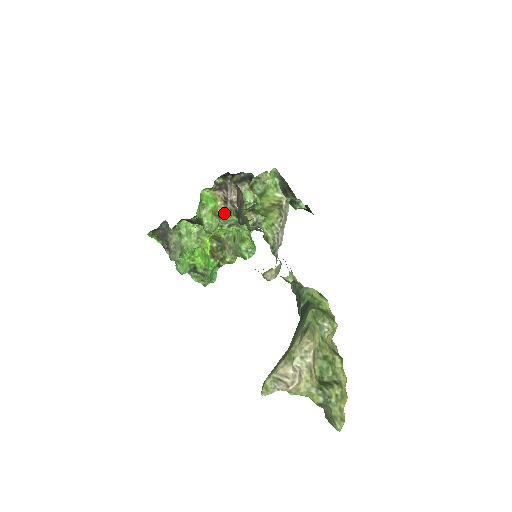
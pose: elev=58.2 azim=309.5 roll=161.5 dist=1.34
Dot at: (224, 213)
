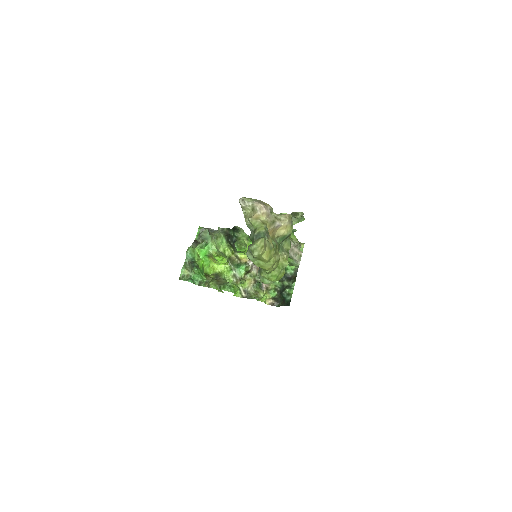
Dot at: (244, 263)
